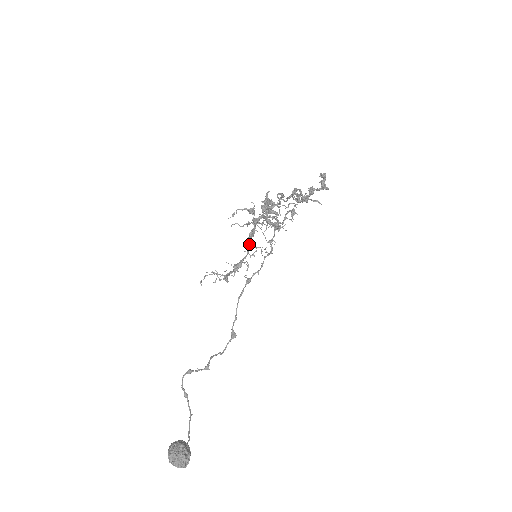
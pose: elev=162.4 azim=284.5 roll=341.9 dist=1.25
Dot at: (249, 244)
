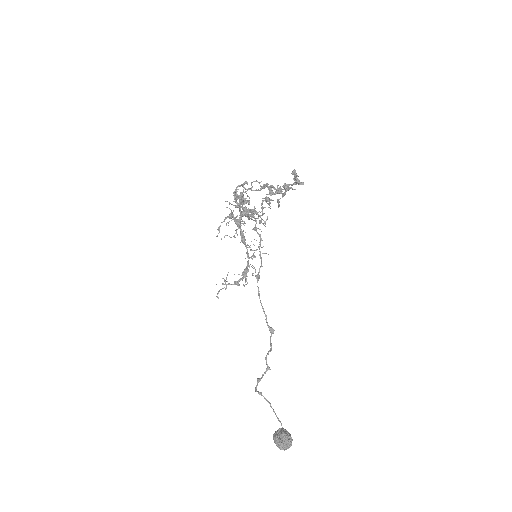
Dot at: (247, 251)
